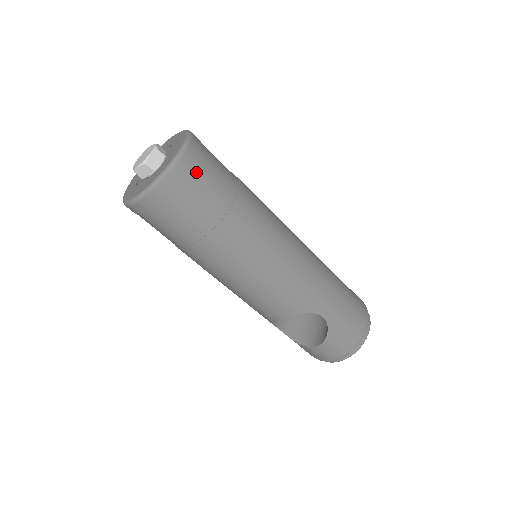
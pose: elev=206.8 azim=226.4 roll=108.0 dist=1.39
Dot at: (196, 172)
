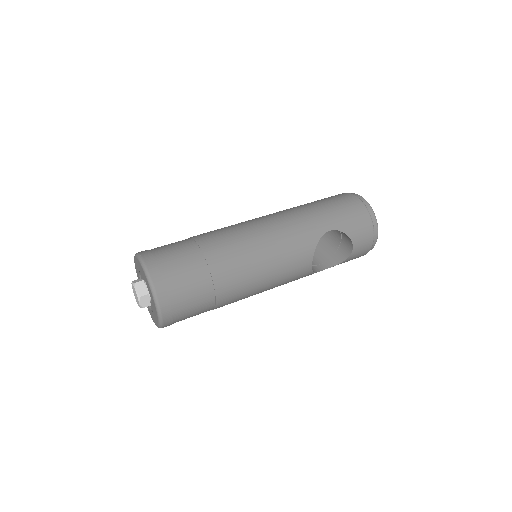
Dot at: (164, 265)
